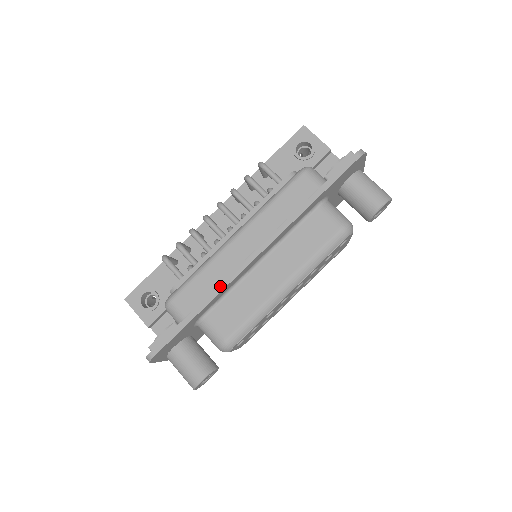
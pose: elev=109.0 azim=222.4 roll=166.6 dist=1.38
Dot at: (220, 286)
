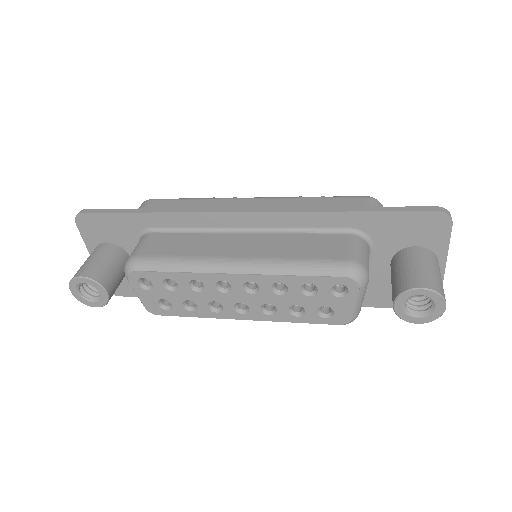
Dot at: (189, 209)
